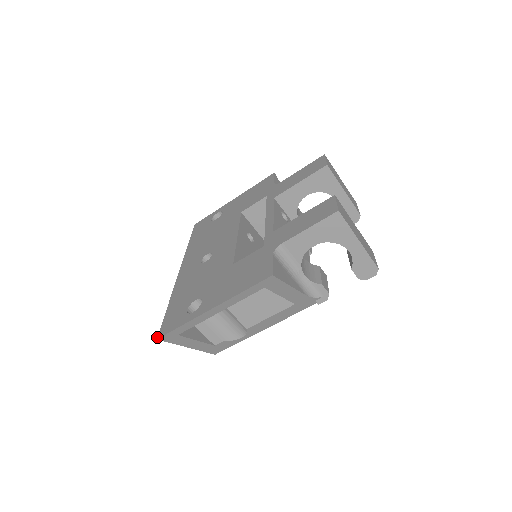
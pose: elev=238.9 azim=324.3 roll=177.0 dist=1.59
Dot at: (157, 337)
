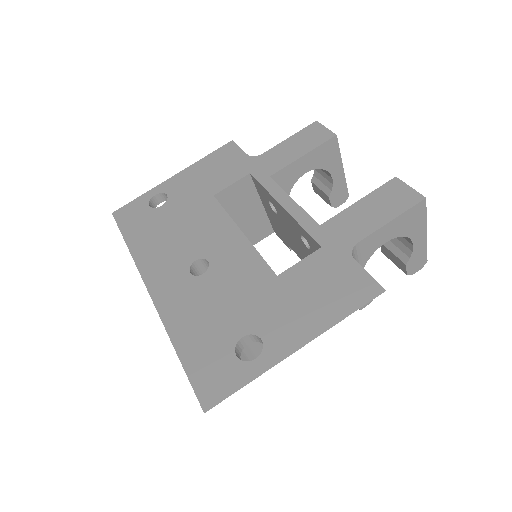
Dot at: (202, 409)
